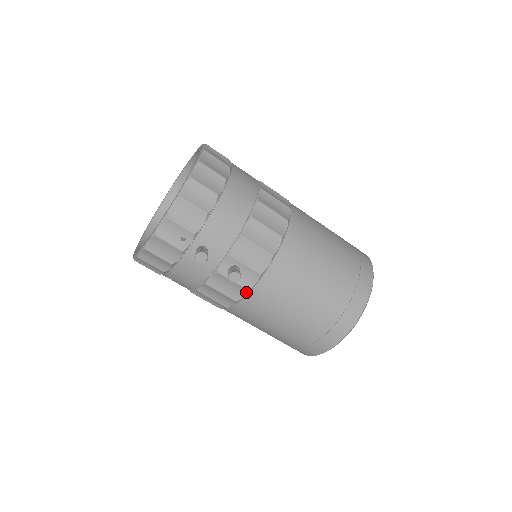
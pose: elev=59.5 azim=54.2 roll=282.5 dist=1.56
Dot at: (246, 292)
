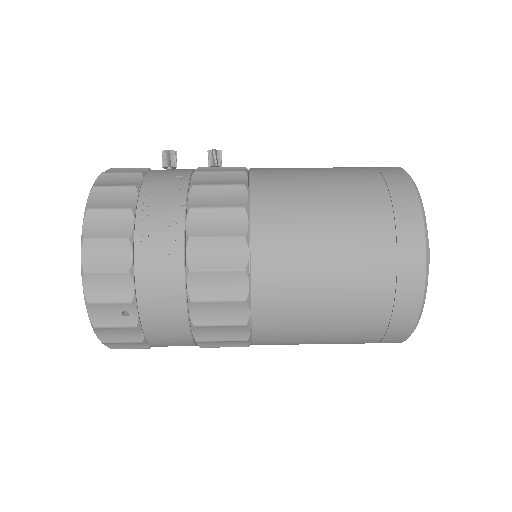
Dot at: (245, 169)
